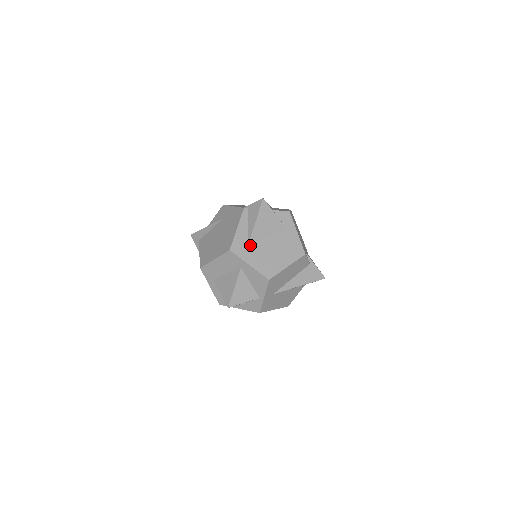
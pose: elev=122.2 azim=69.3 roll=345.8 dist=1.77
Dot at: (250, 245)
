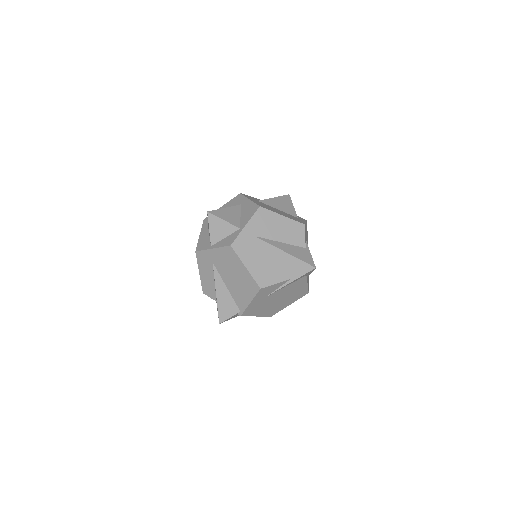
Dot at: (259, 201)
